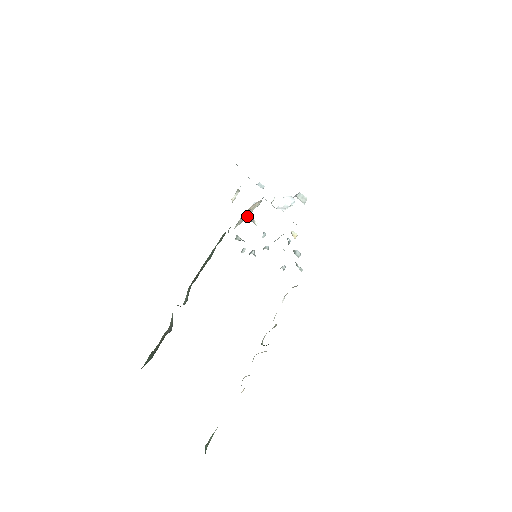
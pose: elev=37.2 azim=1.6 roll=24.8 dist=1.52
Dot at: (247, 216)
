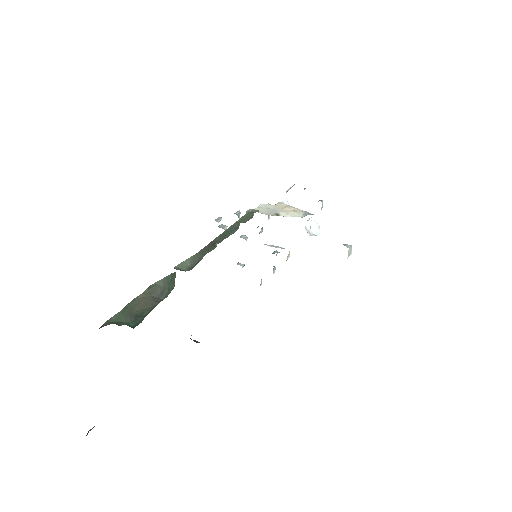
Dot at: (281, 215)
